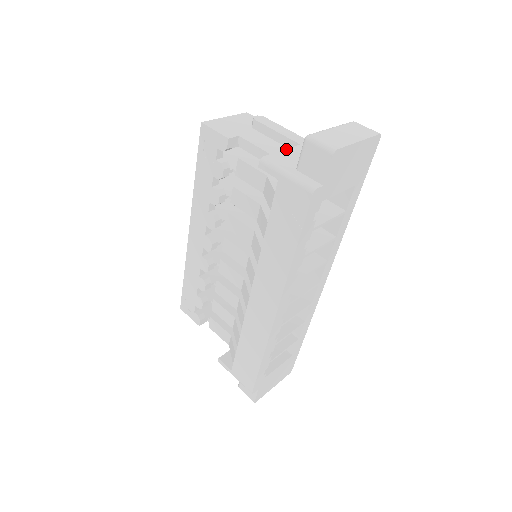
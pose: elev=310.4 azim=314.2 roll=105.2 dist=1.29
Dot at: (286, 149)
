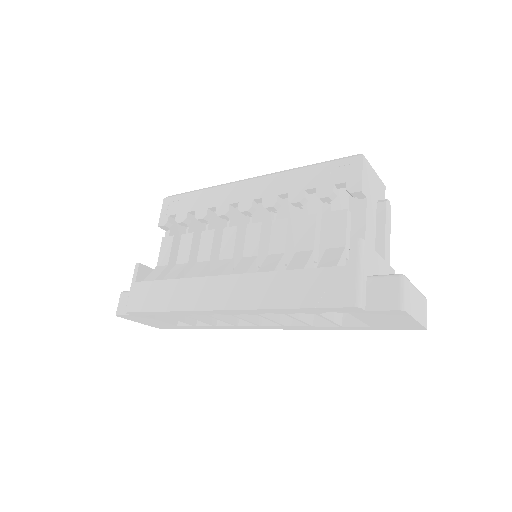
Dot at: occluded
